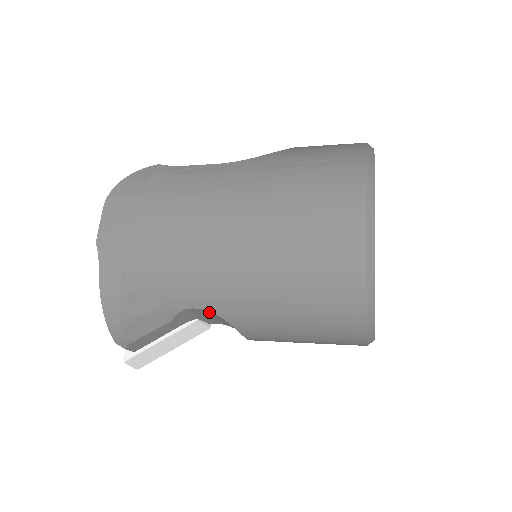
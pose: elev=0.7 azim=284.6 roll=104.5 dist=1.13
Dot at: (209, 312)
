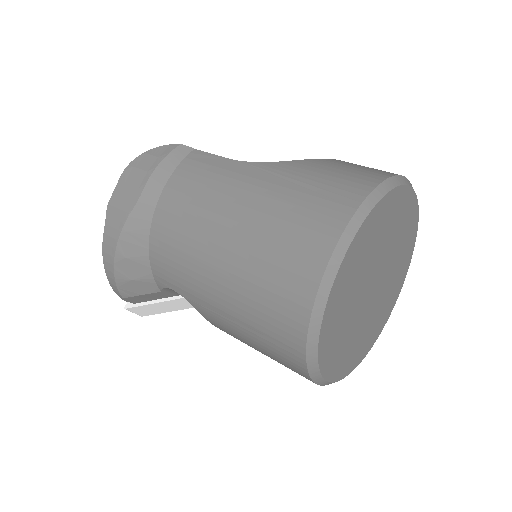
Dot at: occluded
